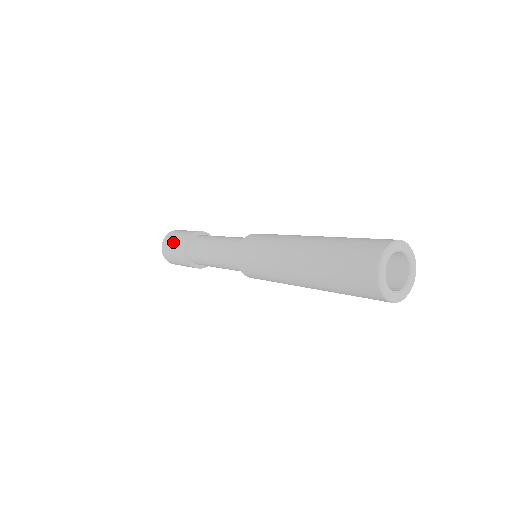
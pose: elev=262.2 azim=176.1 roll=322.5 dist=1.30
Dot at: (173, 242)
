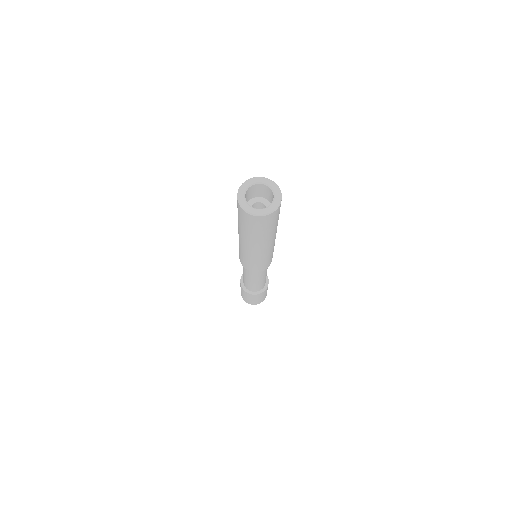
Dot at: occluded
